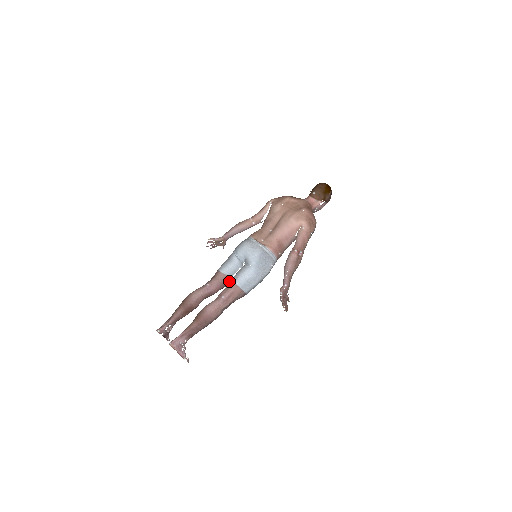
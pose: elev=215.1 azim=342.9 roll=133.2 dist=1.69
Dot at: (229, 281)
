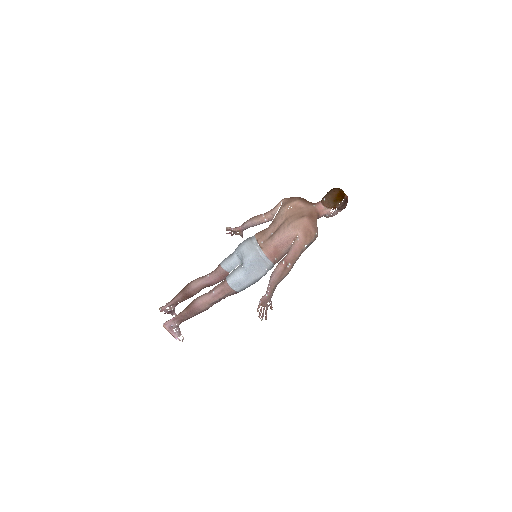
Dot at: occluded
